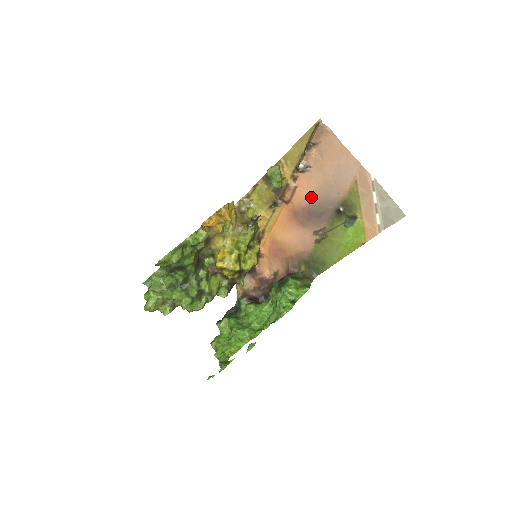
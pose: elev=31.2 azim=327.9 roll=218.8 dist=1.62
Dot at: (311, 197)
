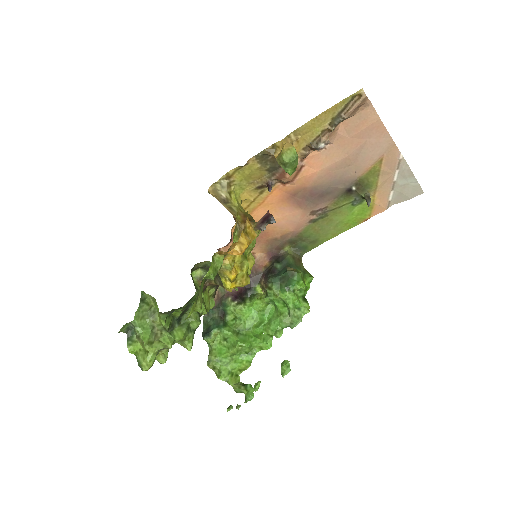
Dot at: (320, 177)
